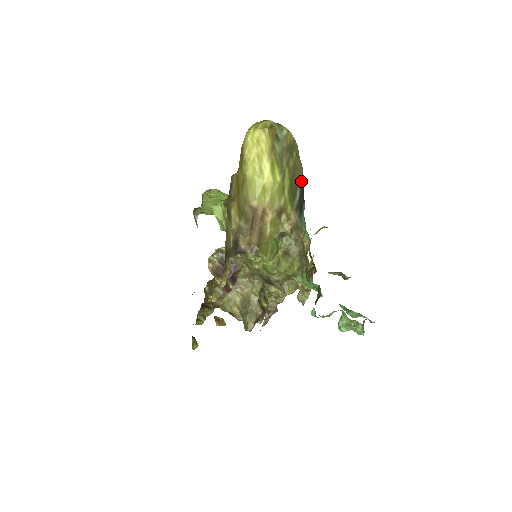
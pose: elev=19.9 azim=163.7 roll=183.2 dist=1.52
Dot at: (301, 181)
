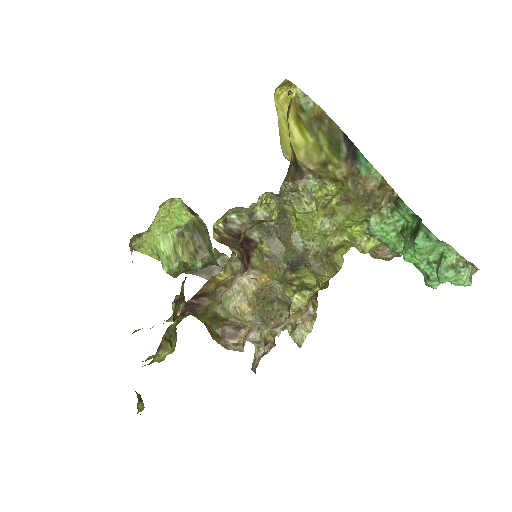
Dot at: (344, 138)
